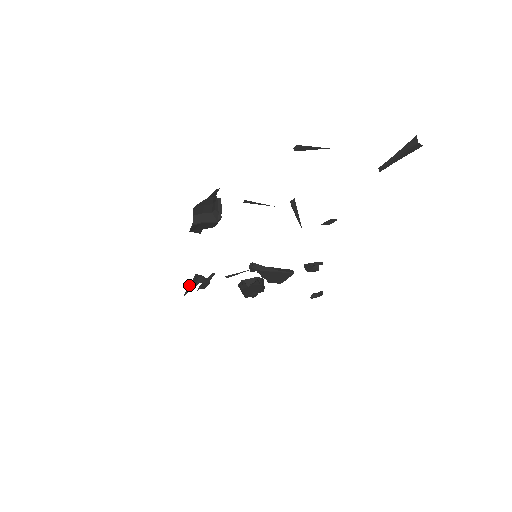
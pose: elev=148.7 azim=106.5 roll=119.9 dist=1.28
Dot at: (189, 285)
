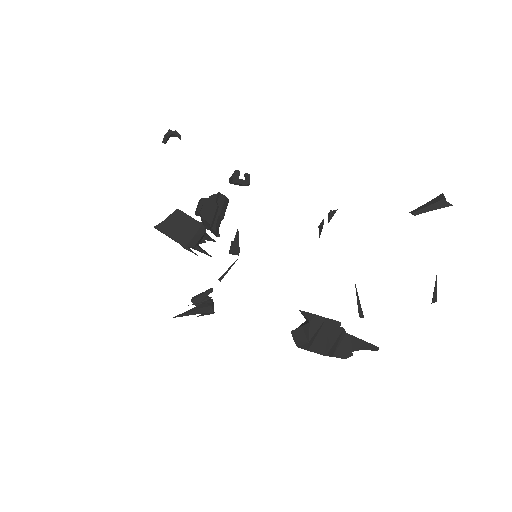
Dot at: occluded
